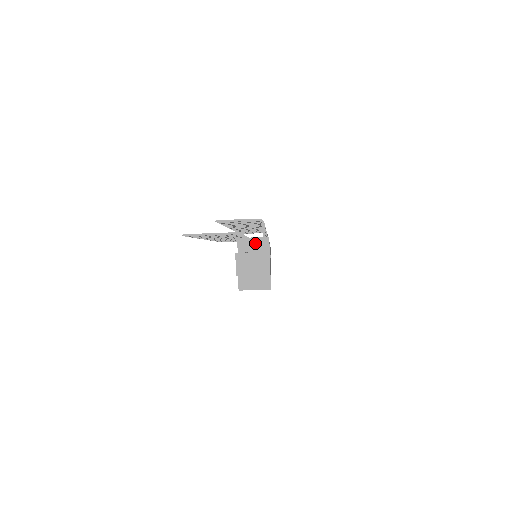
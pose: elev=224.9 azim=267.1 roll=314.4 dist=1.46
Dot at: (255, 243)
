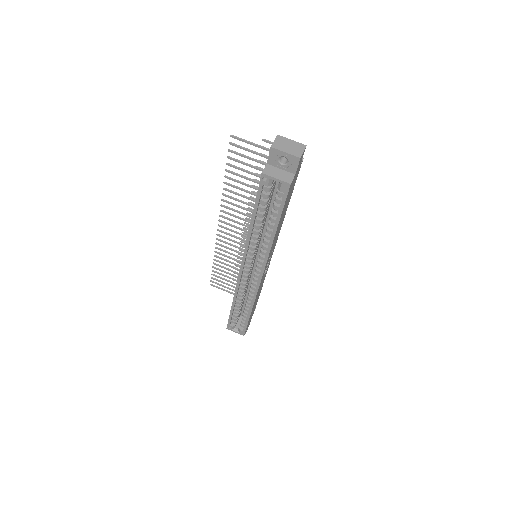
Dot at: occluded
